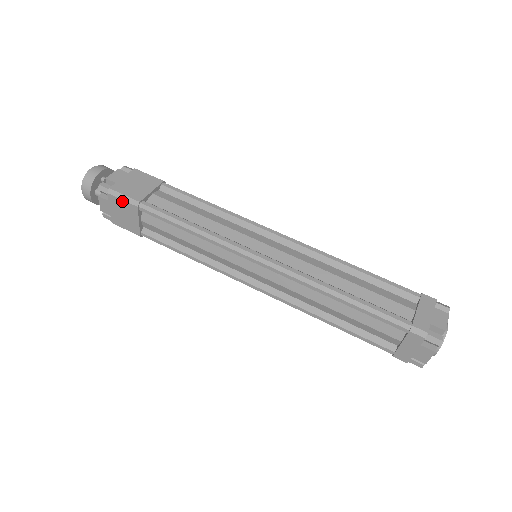
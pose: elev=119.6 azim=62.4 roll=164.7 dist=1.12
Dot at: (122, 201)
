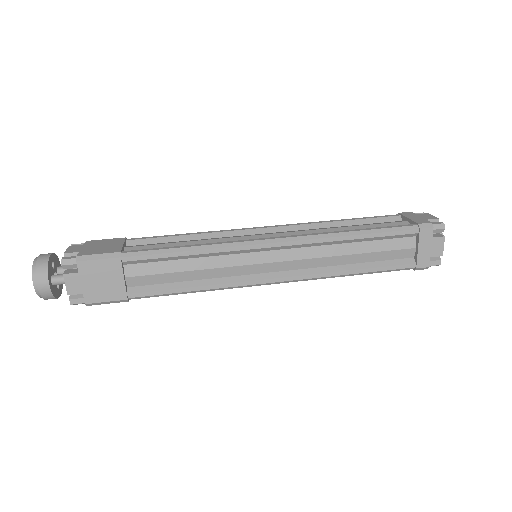
Dot at: (98, 261)
